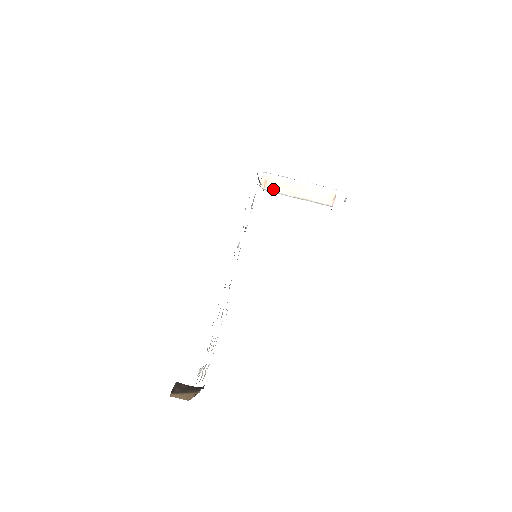
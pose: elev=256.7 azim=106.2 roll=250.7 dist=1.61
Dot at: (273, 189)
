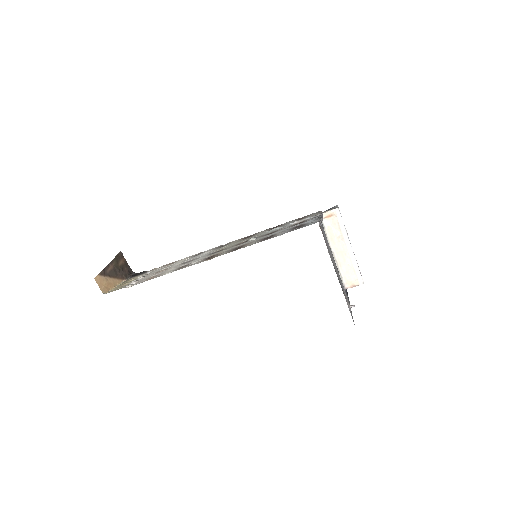
Dot at: (328, 227)
